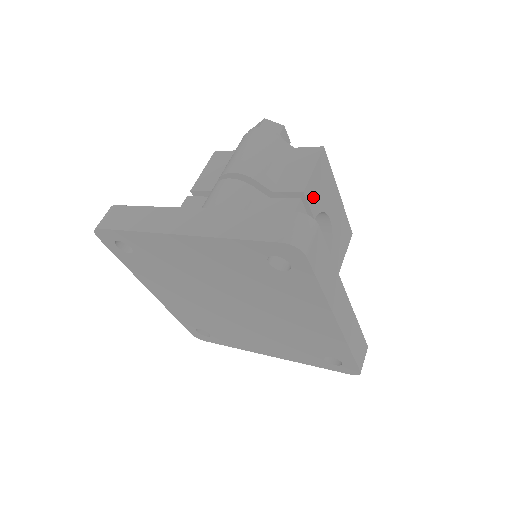
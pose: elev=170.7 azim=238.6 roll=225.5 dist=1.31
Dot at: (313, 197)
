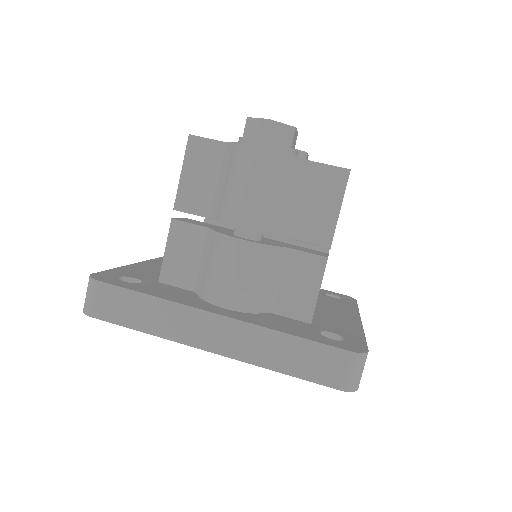
Dot at: occluded
